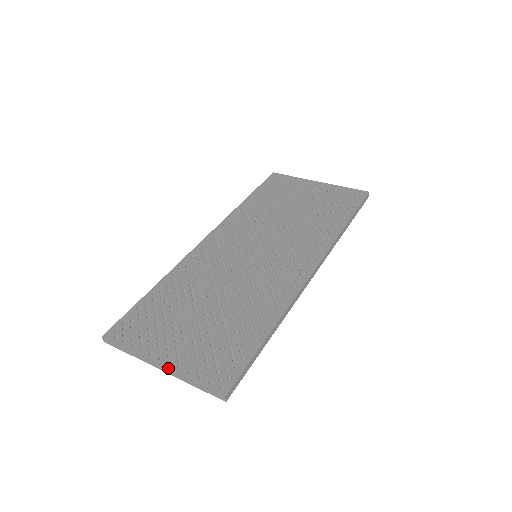
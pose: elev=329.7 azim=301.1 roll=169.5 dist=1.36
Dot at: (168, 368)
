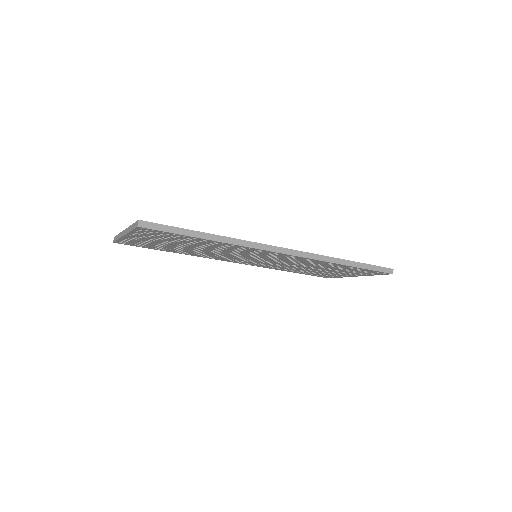
Dot at: (127, 228)
